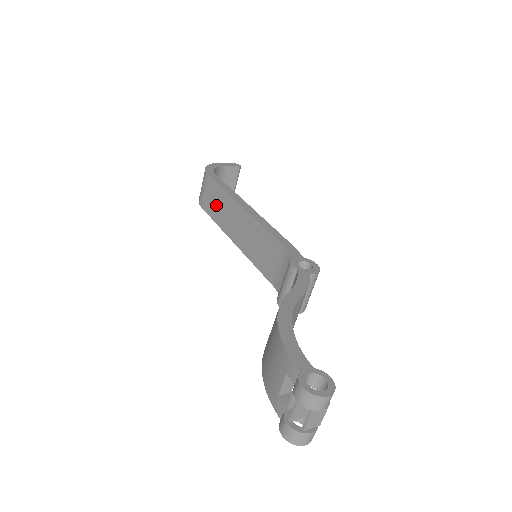
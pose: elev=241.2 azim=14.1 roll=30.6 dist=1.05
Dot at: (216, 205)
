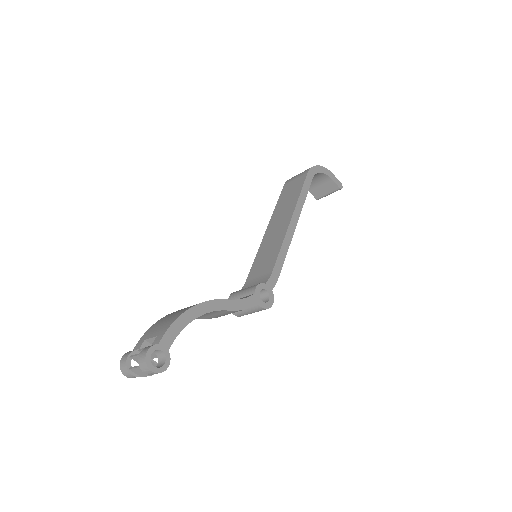
Dot at: (288, 196)
